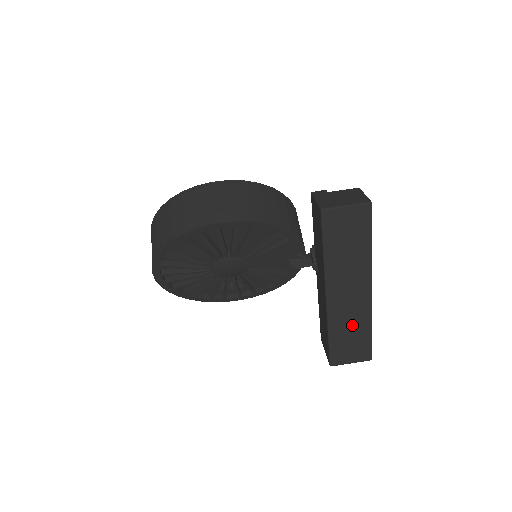
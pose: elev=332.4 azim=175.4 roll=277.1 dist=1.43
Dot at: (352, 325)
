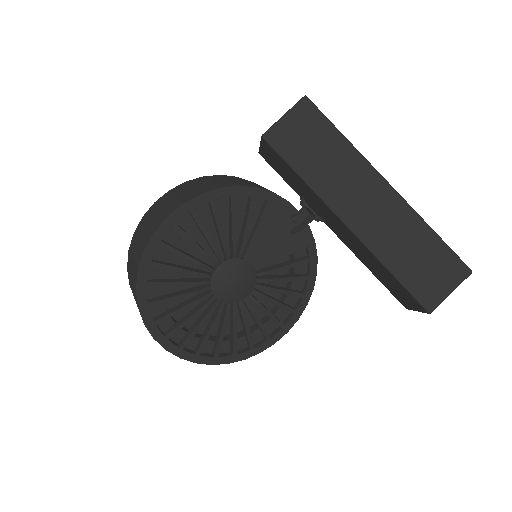
Dot at: (407, 241)
